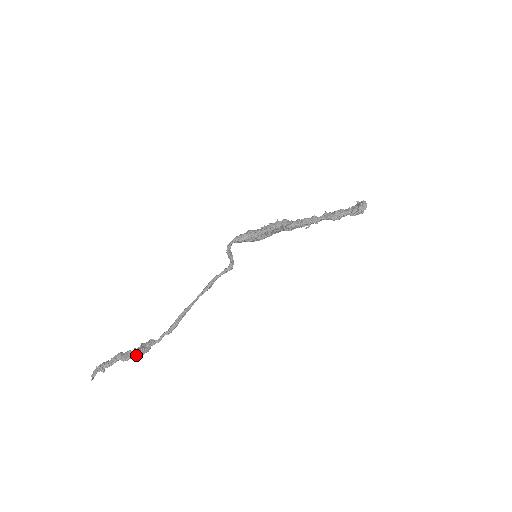
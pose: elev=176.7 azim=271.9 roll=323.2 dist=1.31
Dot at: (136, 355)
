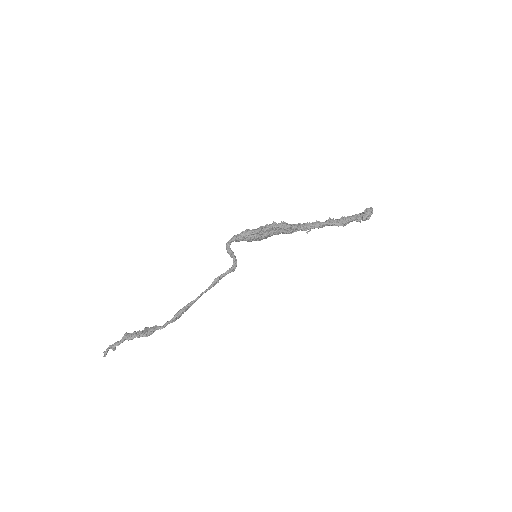
Dot at: (139, 336)
